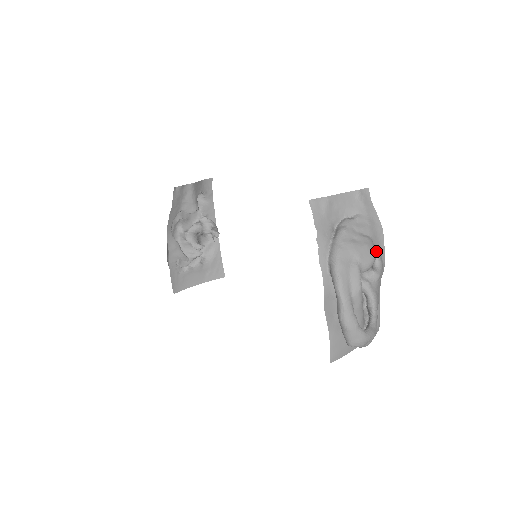
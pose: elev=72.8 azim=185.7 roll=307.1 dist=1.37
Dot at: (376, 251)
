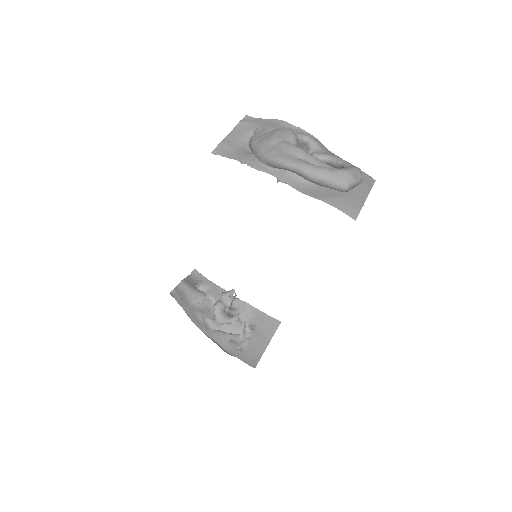
Dot at: occluded
